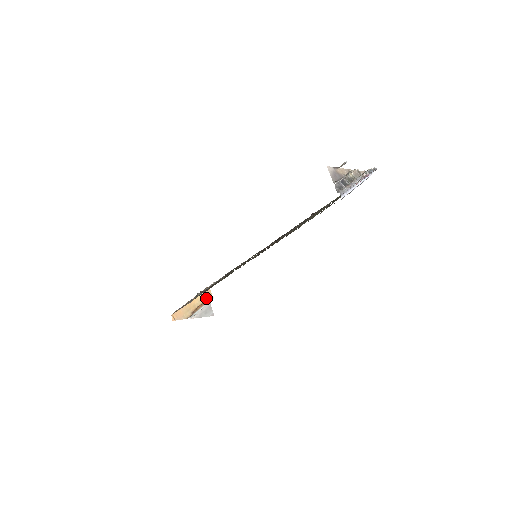
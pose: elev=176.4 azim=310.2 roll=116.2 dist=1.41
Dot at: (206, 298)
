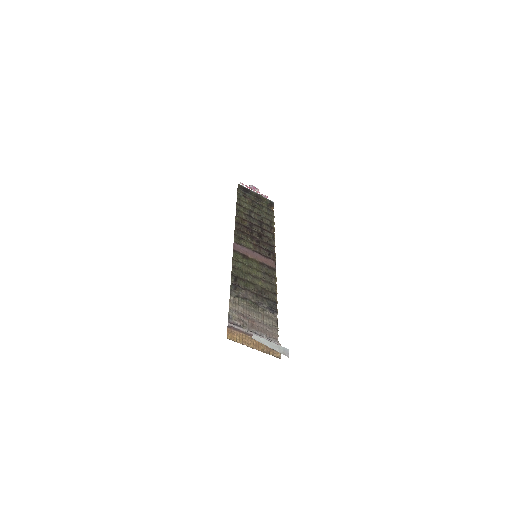
Dot at: occluded
